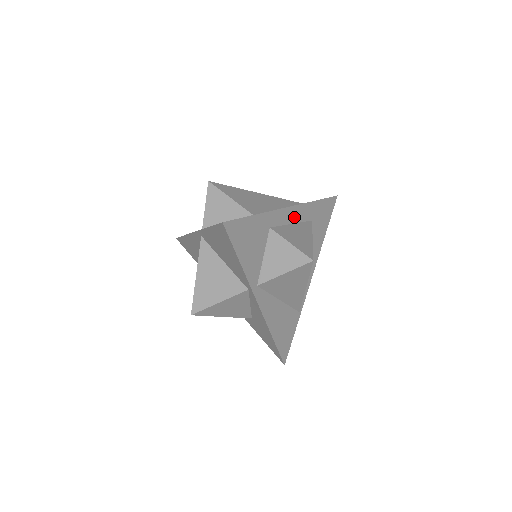
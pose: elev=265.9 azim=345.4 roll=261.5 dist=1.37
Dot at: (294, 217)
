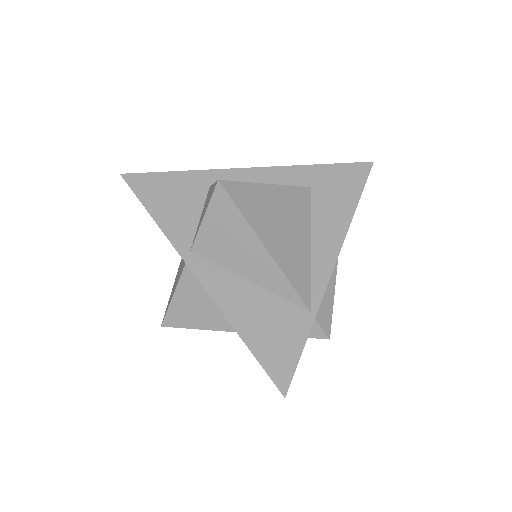
Dot at: (264, 180)
